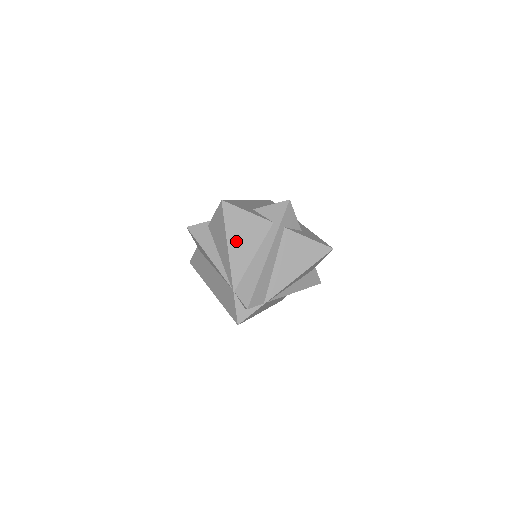
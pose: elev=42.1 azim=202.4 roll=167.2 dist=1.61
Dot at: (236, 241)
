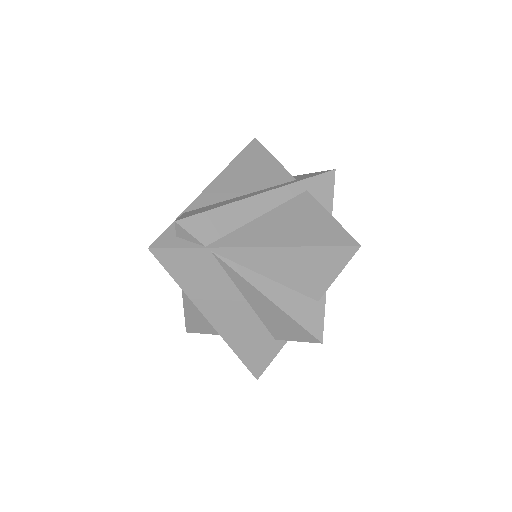
Dot at: (236, 173)
